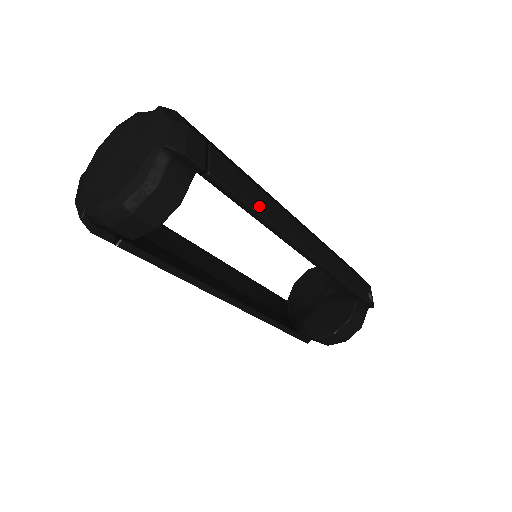
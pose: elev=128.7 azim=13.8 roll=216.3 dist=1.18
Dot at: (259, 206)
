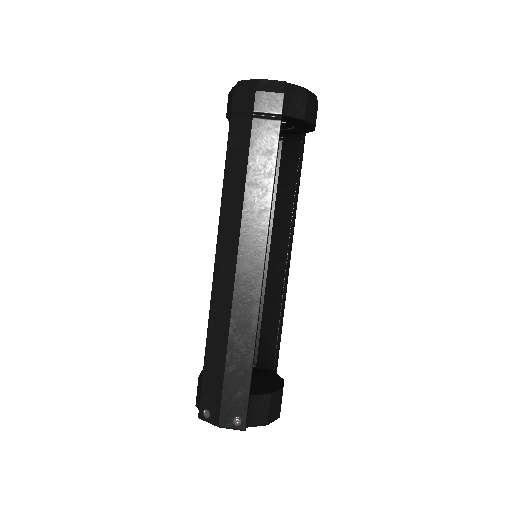
Dot at: occluded
